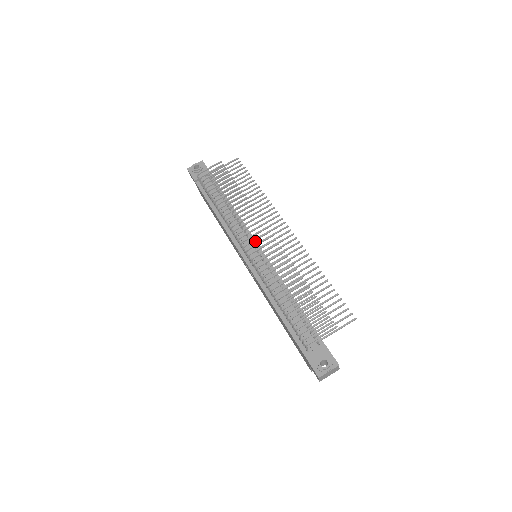
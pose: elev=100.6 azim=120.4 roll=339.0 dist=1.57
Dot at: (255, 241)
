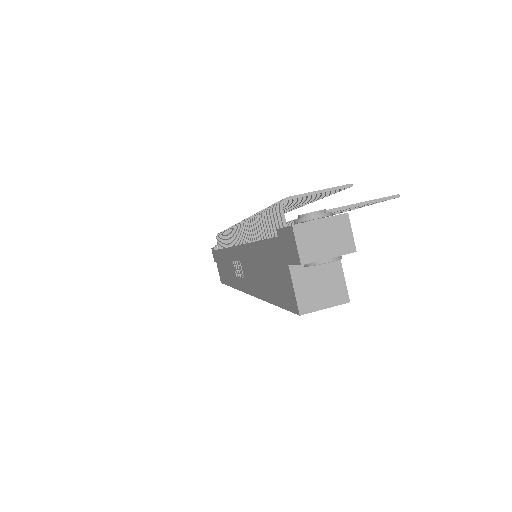
Dot at: occluded
